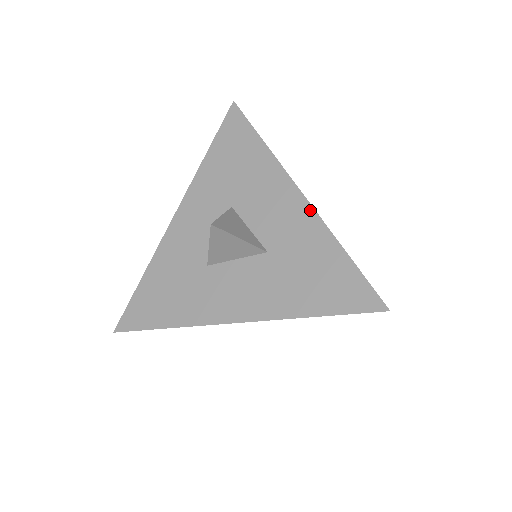
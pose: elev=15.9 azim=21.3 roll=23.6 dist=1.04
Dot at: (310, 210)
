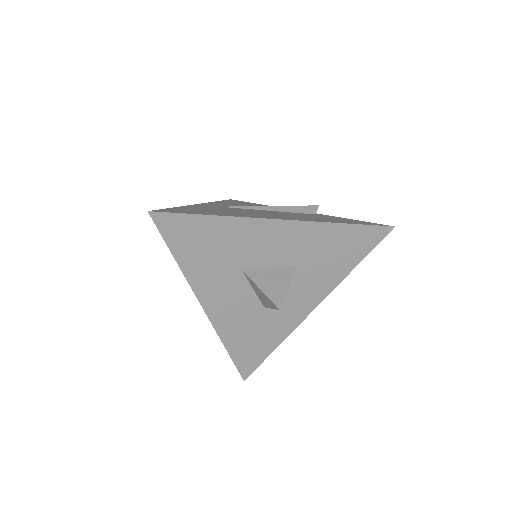
Dot at: (300, 224)
